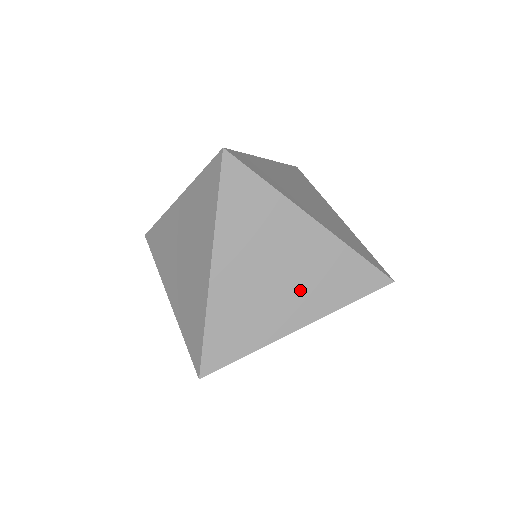
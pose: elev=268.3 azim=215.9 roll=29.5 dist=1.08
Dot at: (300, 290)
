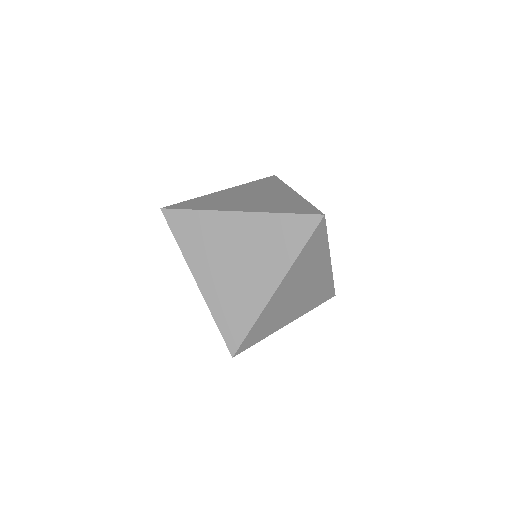
Dot at: (302, 301)
